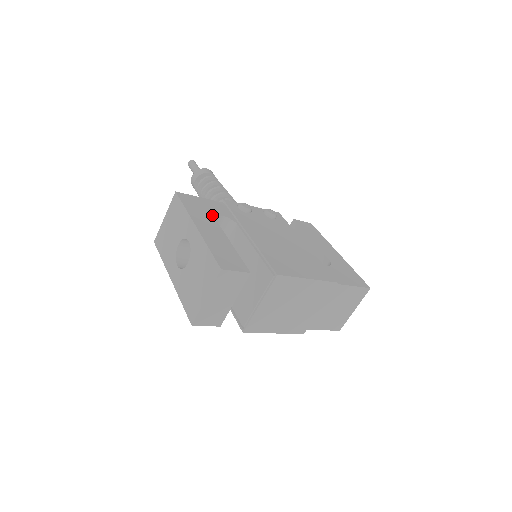
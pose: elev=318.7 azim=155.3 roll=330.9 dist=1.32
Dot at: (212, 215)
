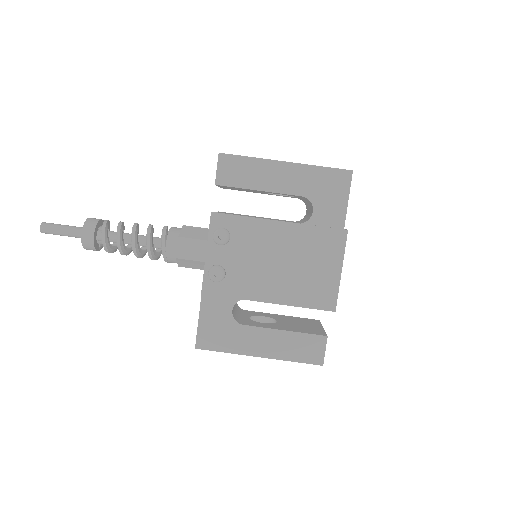
Dot at: (234, 325)
